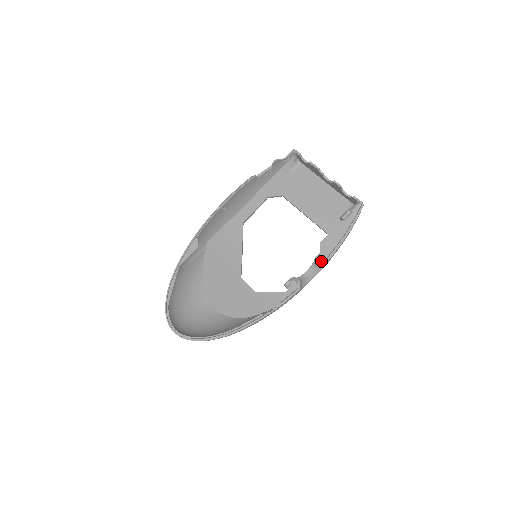
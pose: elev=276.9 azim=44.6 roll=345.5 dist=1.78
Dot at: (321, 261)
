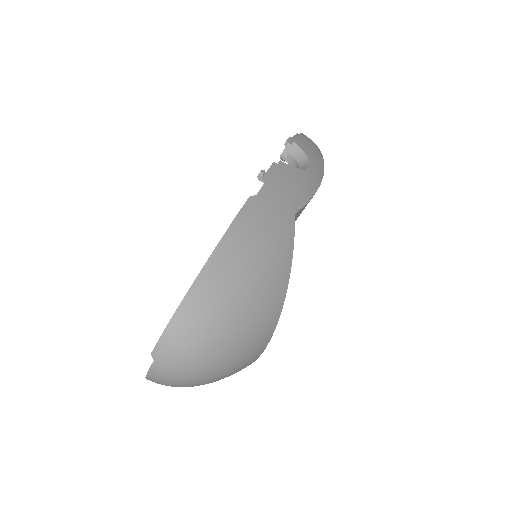
Dot at: (288, 150)
